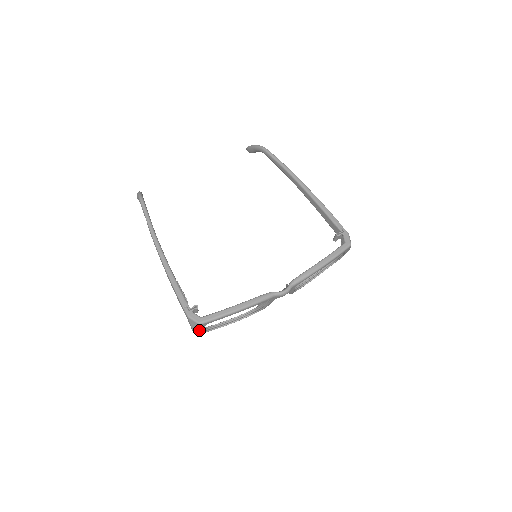
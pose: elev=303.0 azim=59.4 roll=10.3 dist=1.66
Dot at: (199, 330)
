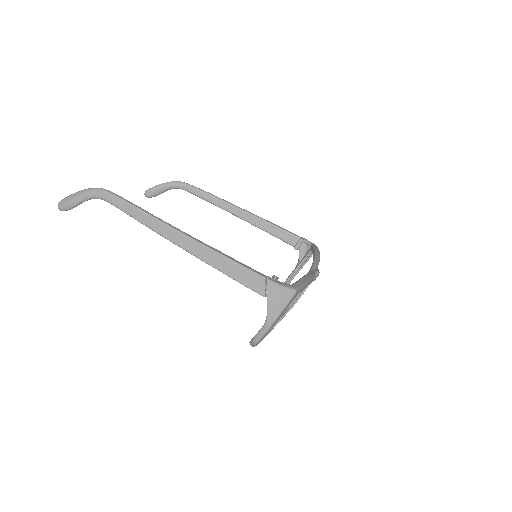
Dot at: (280, 315)
